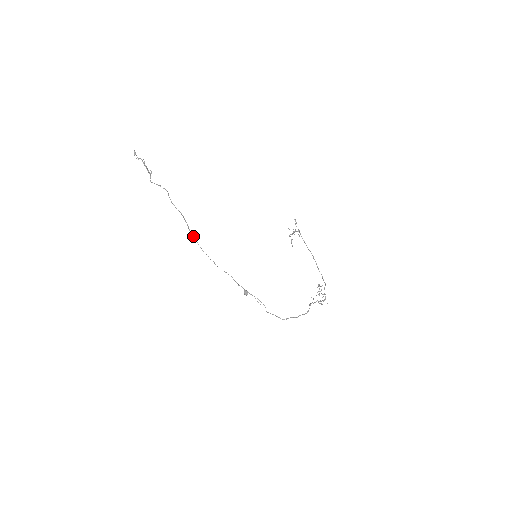
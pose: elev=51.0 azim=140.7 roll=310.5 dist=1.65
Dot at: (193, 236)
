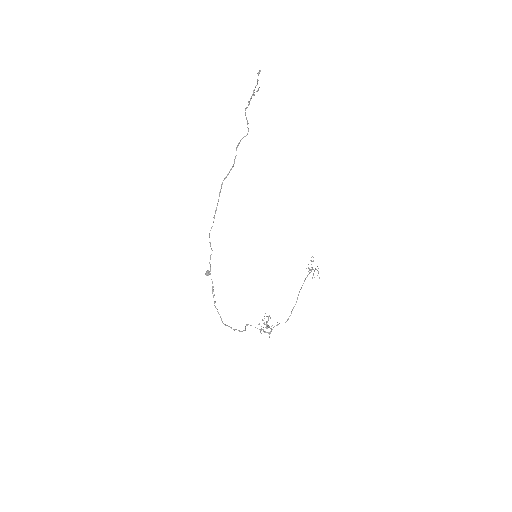
Dot at: occluded
